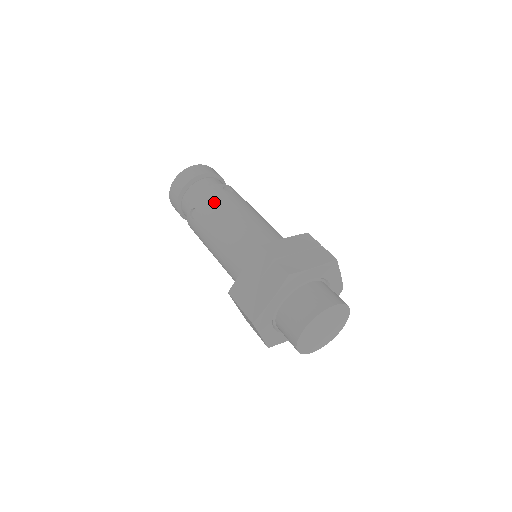
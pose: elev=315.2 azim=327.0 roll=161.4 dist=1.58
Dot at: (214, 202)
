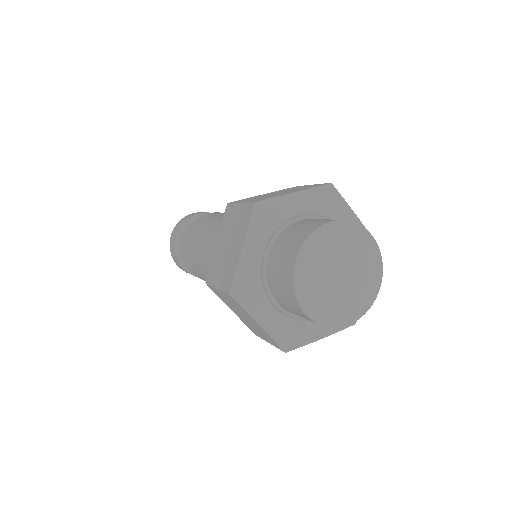
Dot at: occluded
